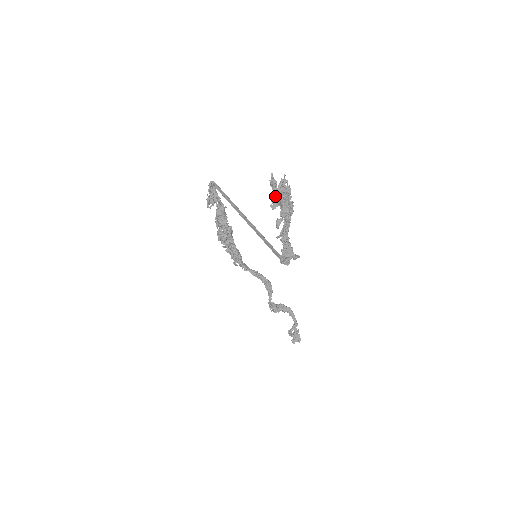
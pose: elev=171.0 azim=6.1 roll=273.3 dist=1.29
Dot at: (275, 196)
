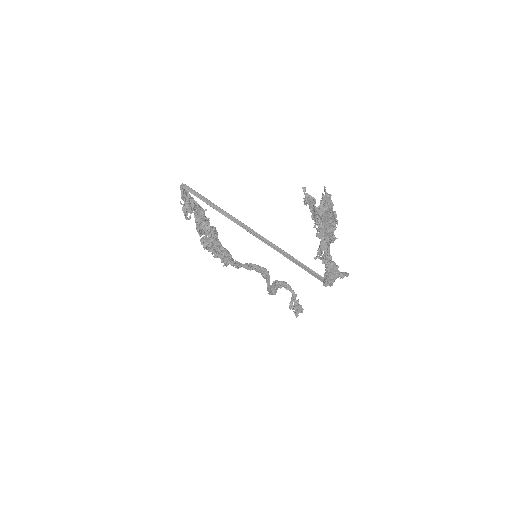
Dot at: (317, 218)
